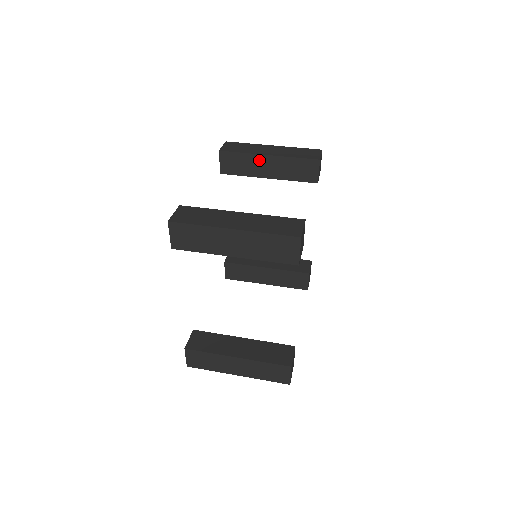
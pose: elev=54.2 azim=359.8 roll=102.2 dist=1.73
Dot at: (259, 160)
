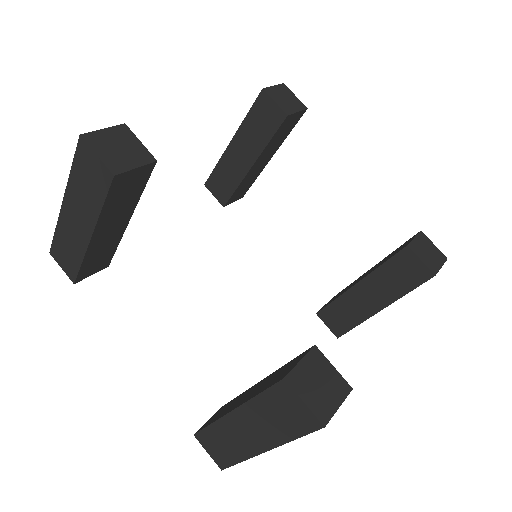
Dot at: (230, 157)
